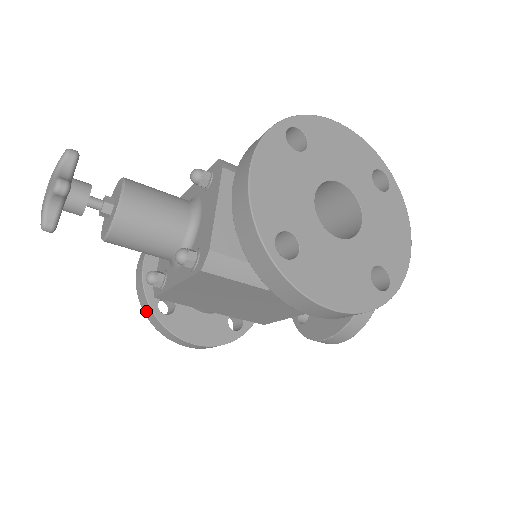
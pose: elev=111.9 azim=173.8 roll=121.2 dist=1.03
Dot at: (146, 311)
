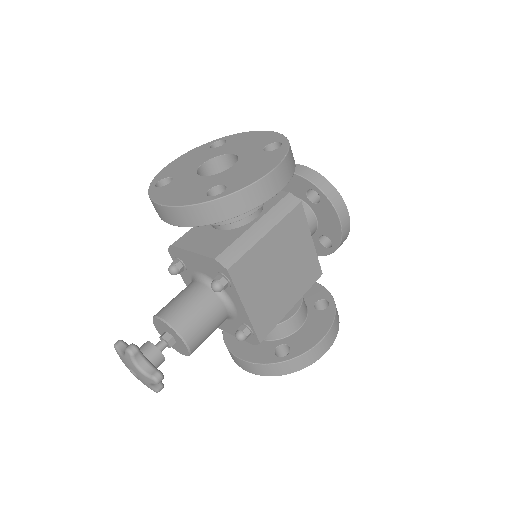
Dot at: (282, 371)
